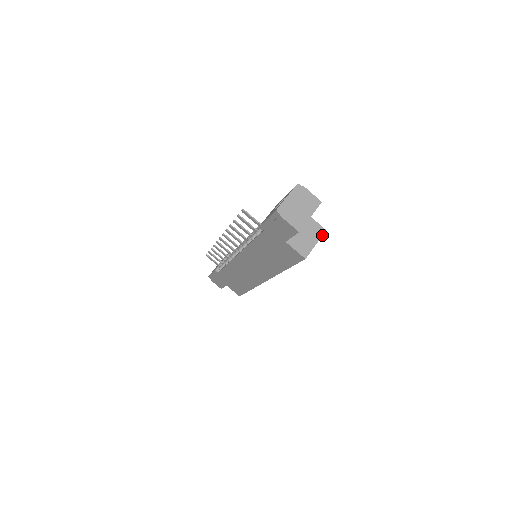
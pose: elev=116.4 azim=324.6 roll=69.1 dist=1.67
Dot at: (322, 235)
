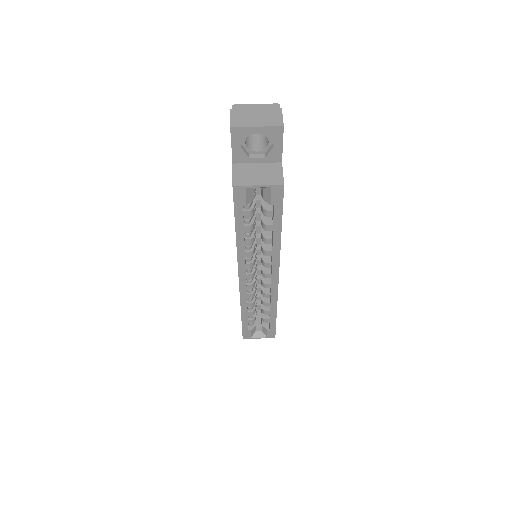
Dot at: (274, 184)
